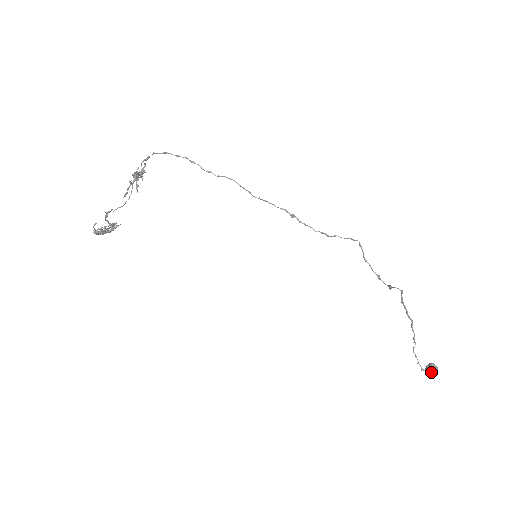
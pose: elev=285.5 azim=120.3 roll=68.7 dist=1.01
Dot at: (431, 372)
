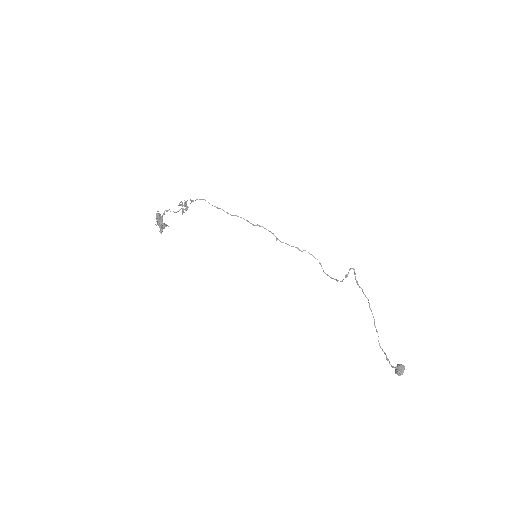
Dot at: (400, 367)
